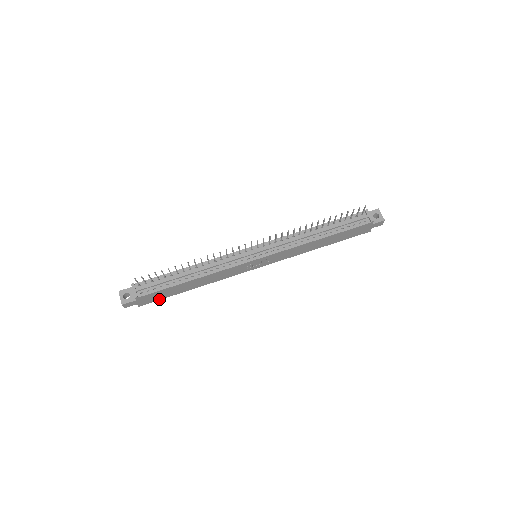
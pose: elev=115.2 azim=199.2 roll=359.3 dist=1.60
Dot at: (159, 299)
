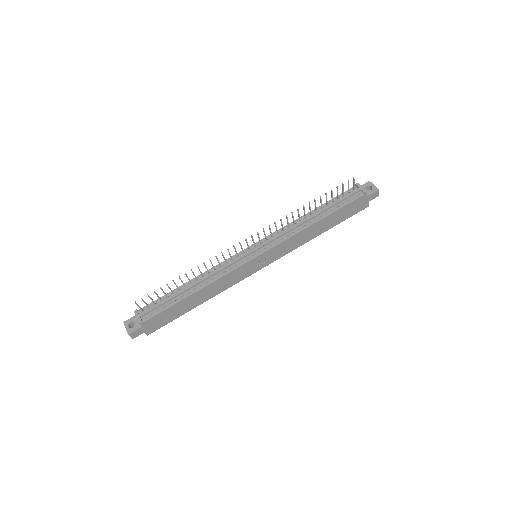
Dot at: (167, 323)
